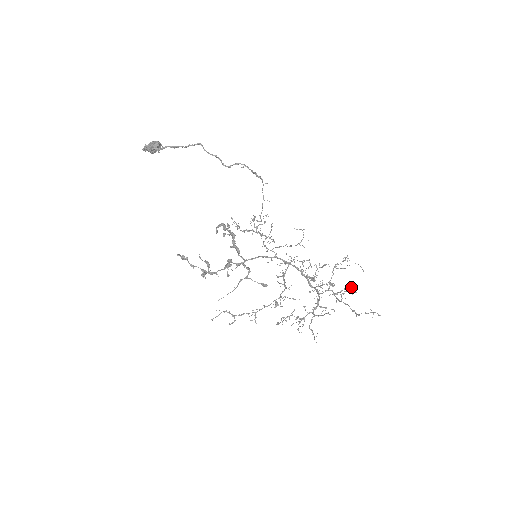
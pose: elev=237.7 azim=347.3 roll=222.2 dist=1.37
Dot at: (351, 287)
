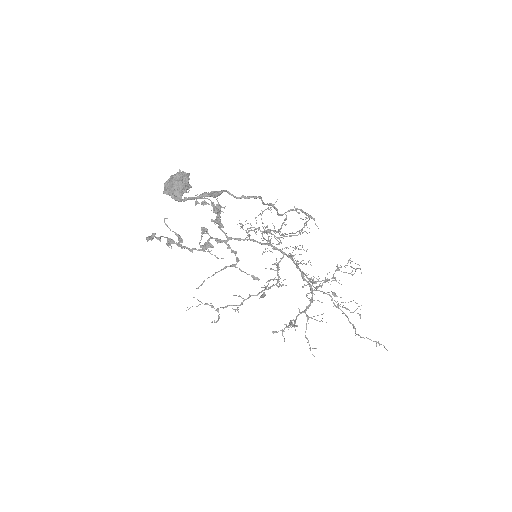
Dot at: occluded
